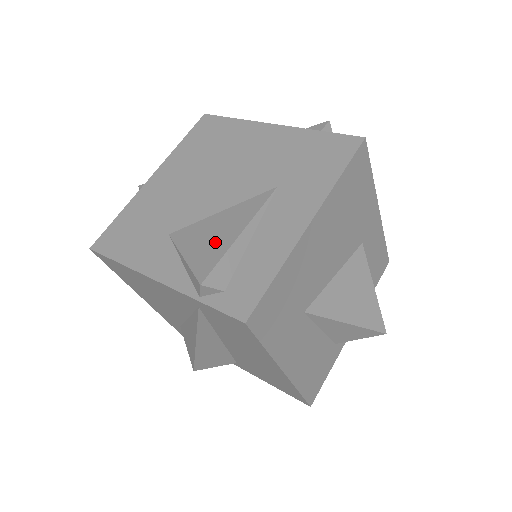
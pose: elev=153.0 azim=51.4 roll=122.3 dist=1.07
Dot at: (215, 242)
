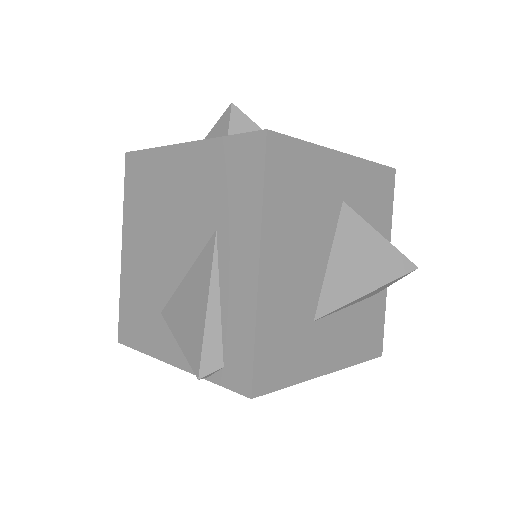
Dot at: (193, 321)
